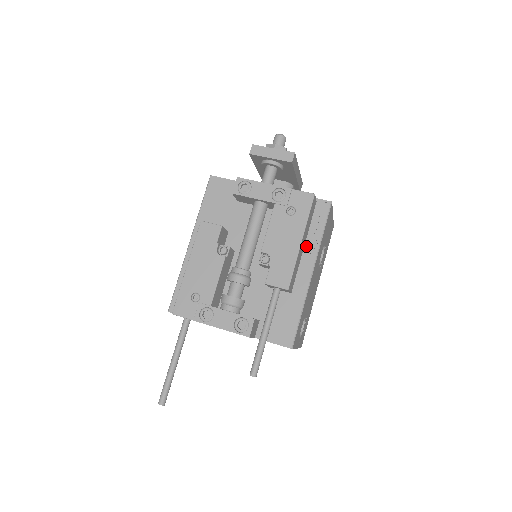
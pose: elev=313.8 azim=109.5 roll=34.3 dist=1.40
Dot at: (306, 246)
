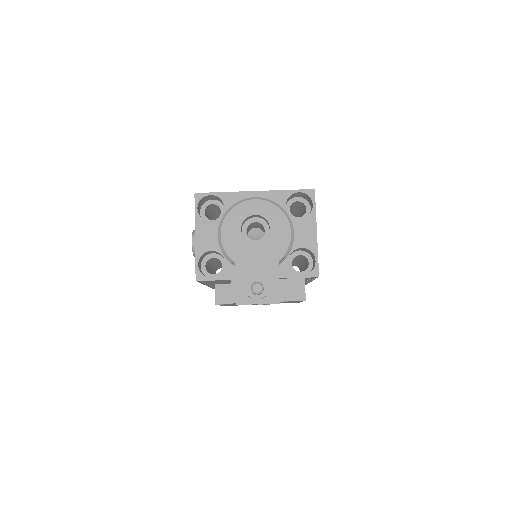
Dot at: occluded
